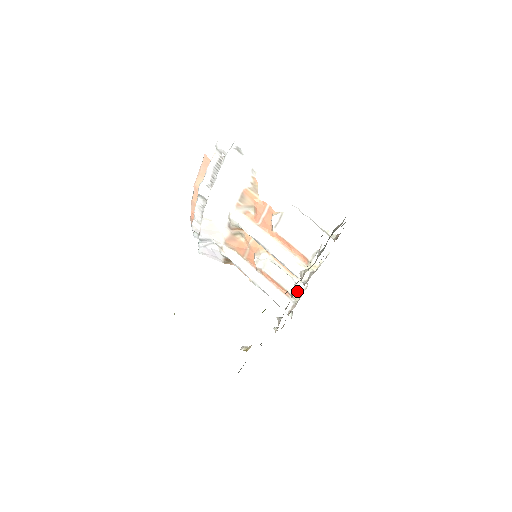
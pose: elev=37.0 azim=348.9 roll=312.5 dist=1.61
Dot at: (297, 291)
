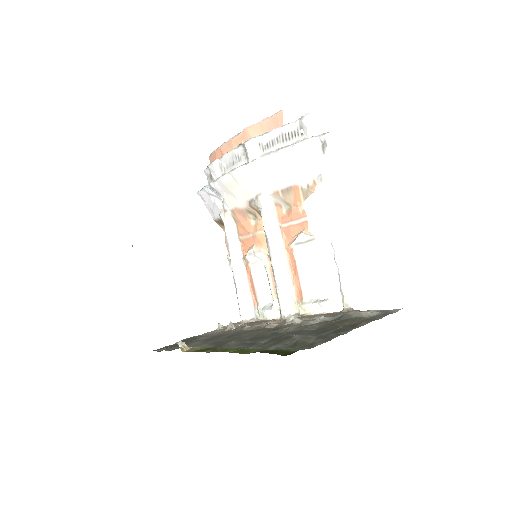
Dot at: (268, 312)
